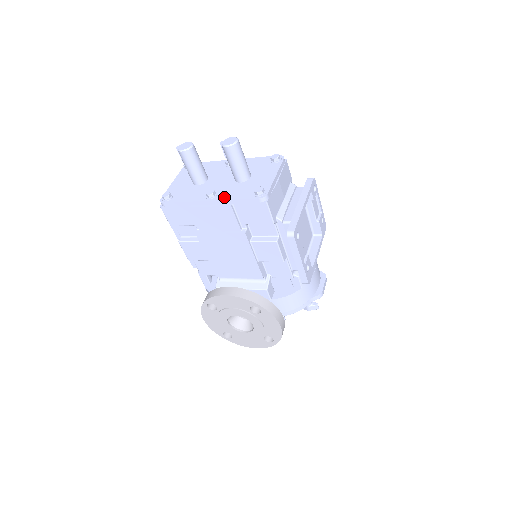
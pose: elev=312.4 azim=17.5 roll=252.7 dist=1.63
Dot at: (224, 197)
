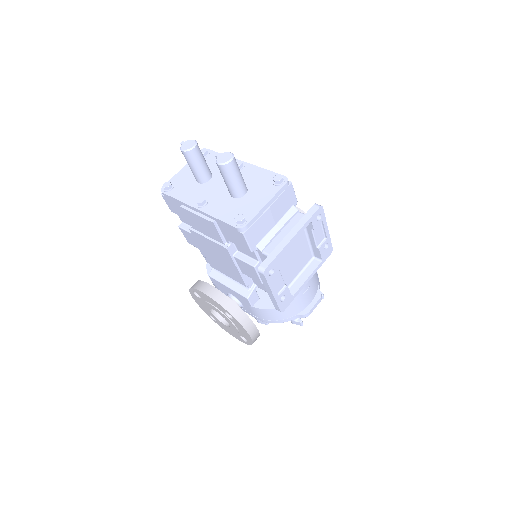
Dot at: (210, 211)
